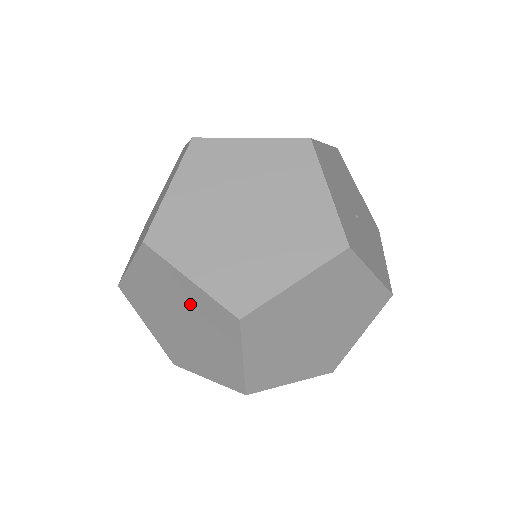
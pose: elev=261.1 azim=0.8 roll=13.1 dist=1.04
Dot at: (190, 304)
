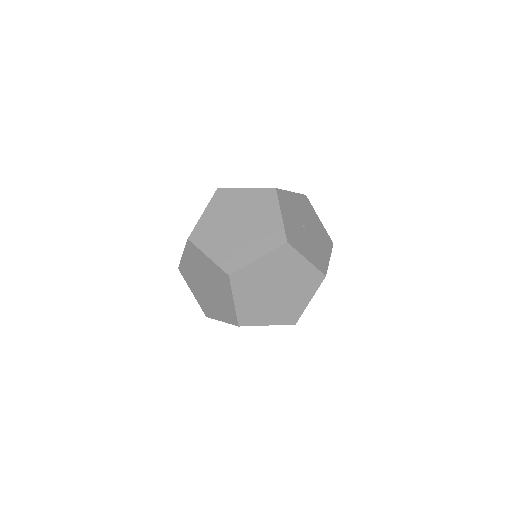
Dot at: occluded
